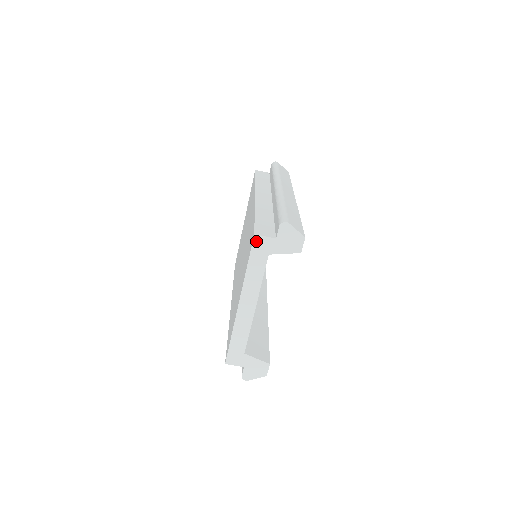
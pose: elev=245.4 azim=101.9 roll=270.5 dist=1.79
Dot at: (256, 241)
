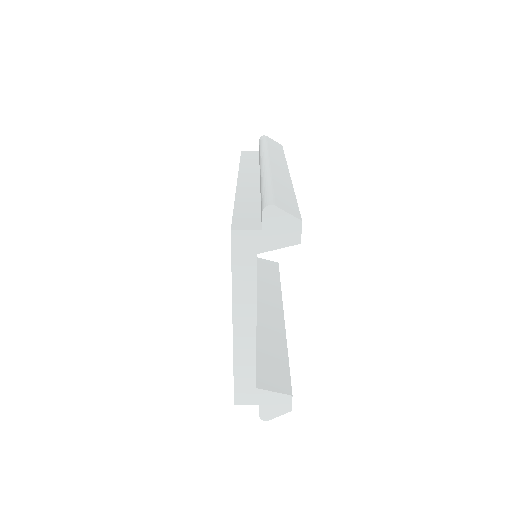
Dot at: (235, 239)
